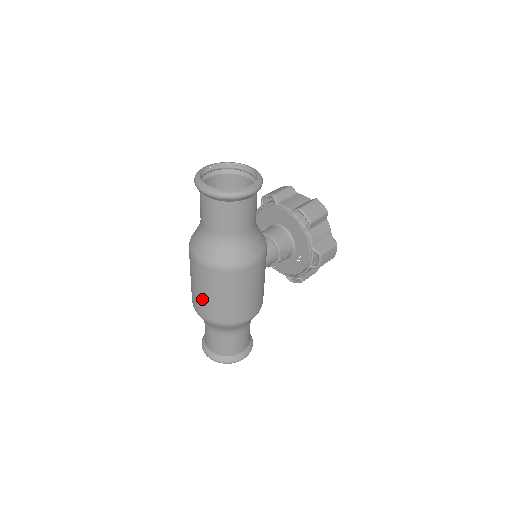
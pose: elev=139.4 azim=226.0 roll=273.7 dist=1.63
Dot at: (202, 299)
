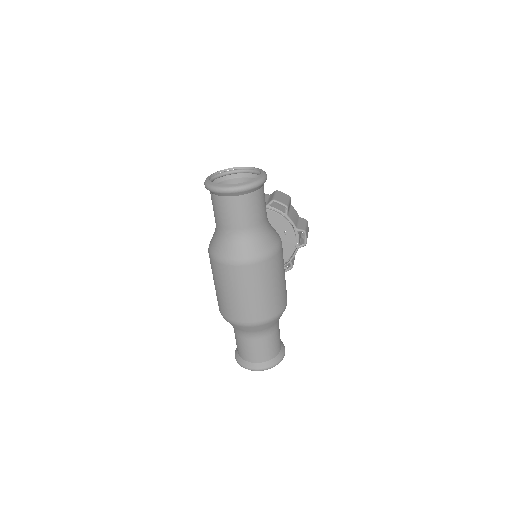
Dot at: (246, 303)
